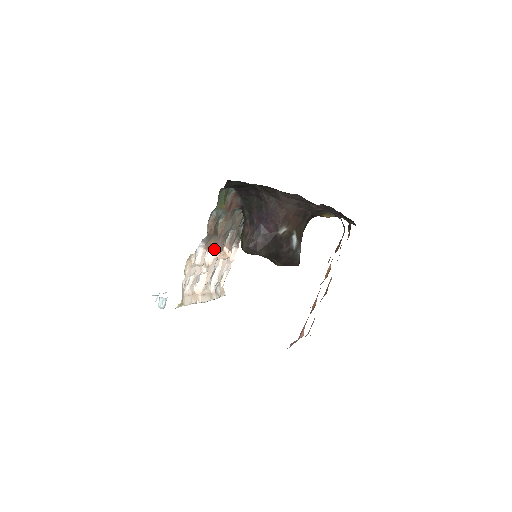
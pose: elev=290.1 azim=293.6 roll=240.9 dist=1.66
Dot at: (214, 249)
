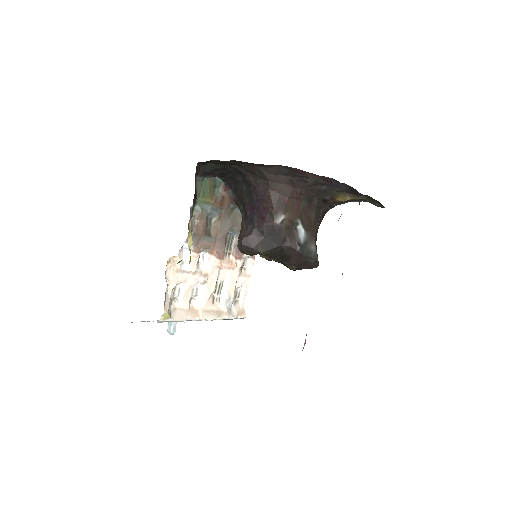
Dot at: (211, 255)
